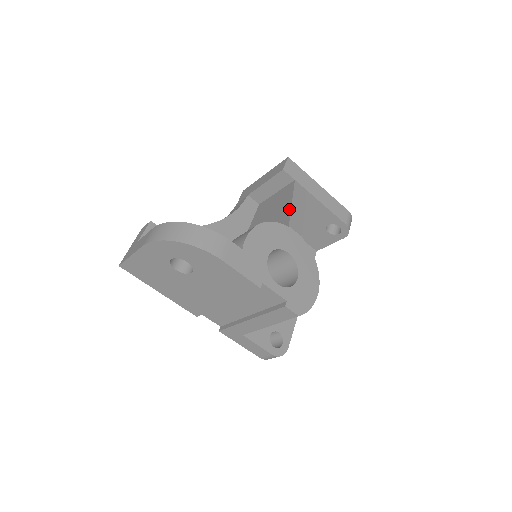
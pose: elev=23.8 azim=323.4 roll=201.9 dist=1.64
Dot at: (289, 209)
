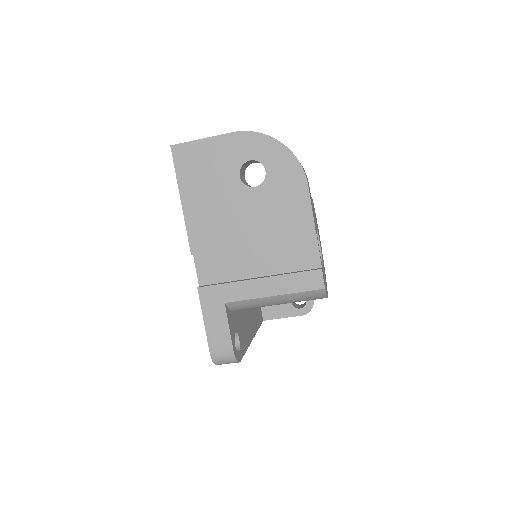
Dot at: occluded
